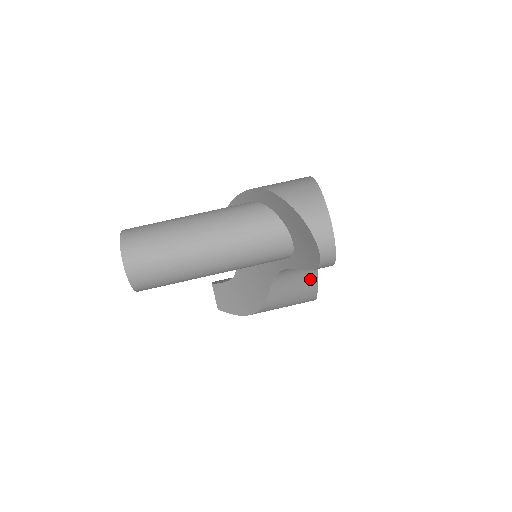
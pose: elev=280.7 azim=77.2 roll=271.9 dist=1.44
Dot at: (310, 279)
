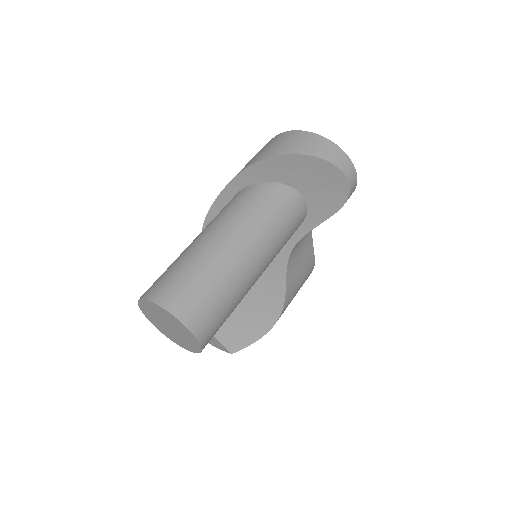
Dot at: (308, 247)
